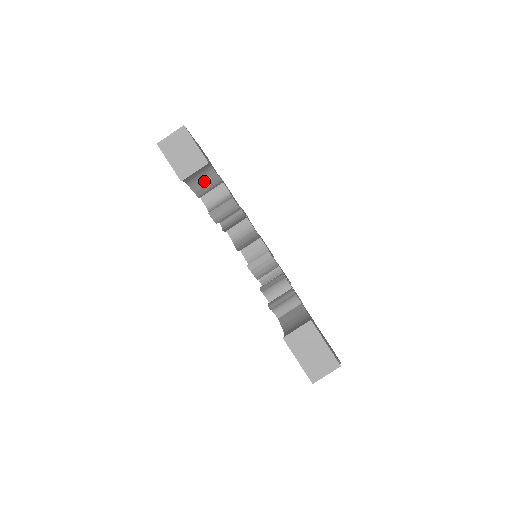
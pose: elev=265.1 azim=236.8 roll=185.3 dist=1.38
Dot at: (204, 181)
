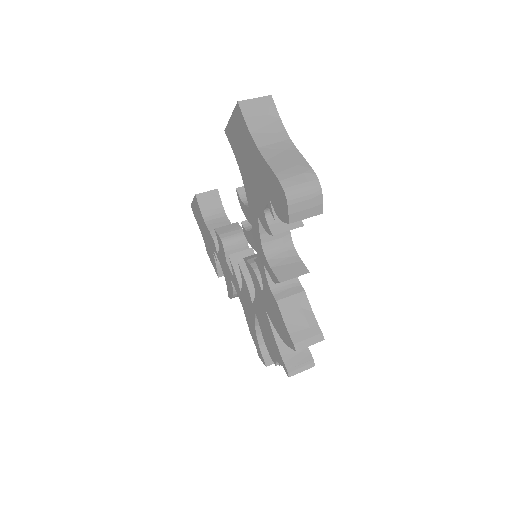
Dot at: (219, 224)
